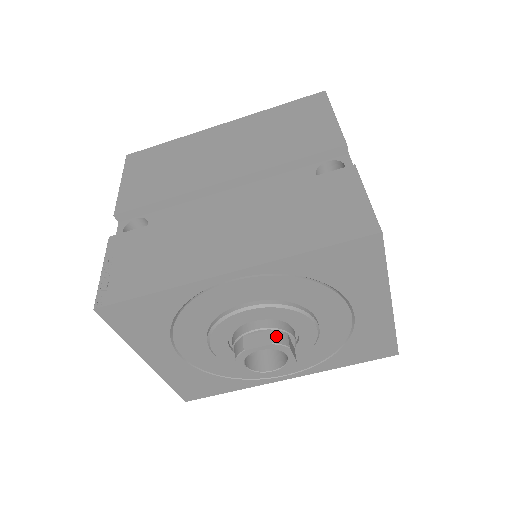
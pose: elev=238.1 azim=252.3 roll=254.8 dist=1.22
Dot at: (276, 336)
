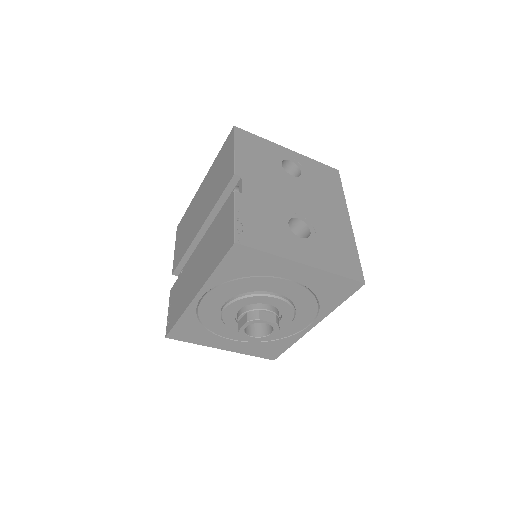
Dot at: (249, 316)
